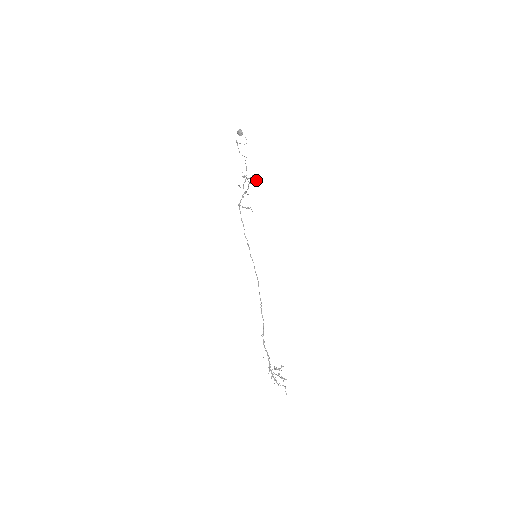
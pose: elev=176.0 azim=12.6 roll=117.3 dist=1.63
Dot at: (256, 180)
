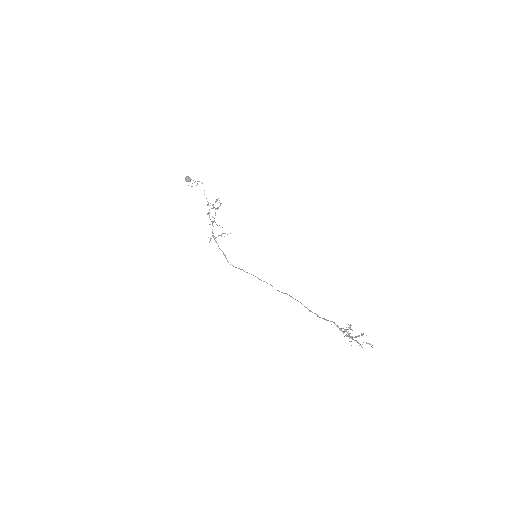
Dot at: (220, 204)
